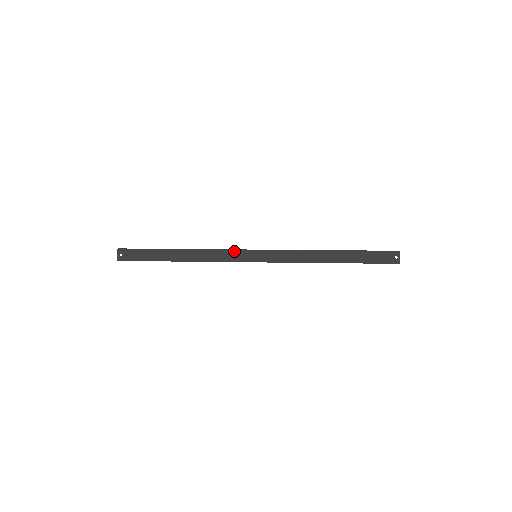
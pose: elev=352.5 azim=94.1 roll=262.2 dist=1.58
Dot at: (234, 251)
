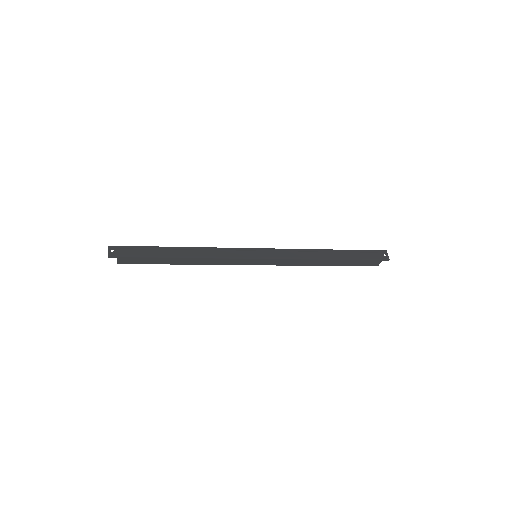
Dot at: (235, 249)
